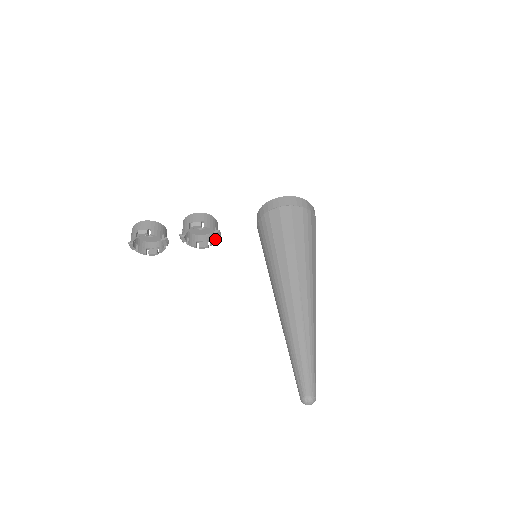
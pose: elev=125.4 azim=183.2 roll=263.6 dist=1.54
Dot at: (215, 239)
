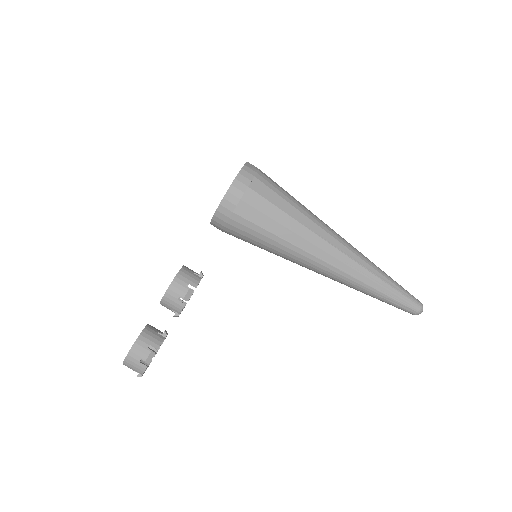
Dot at: occluded
